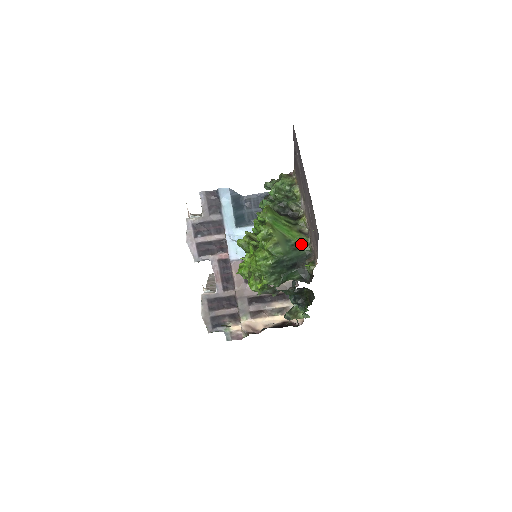
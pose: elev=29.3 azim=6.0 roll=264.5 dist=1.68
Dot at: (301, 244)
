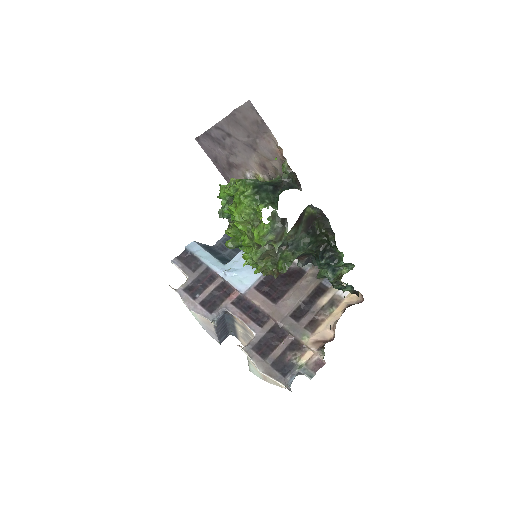
Dot at: occluded
